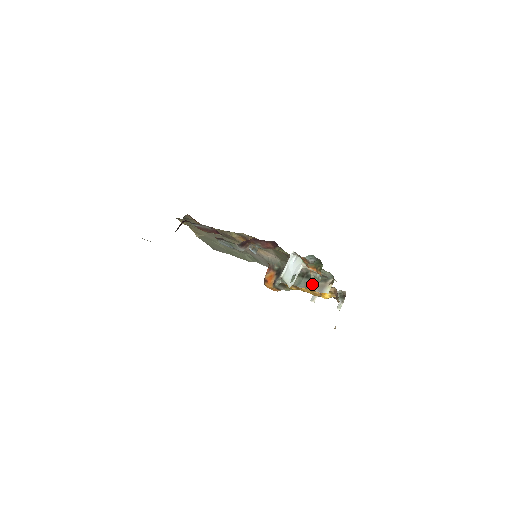
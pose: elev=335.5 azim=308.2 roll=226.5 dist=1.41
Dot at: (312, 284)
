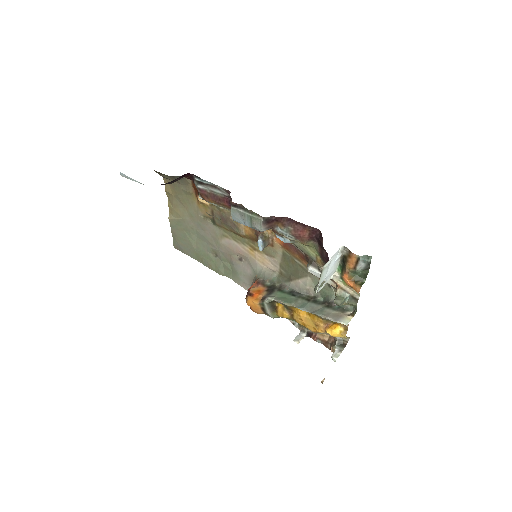
Dot at: (338, 302)
